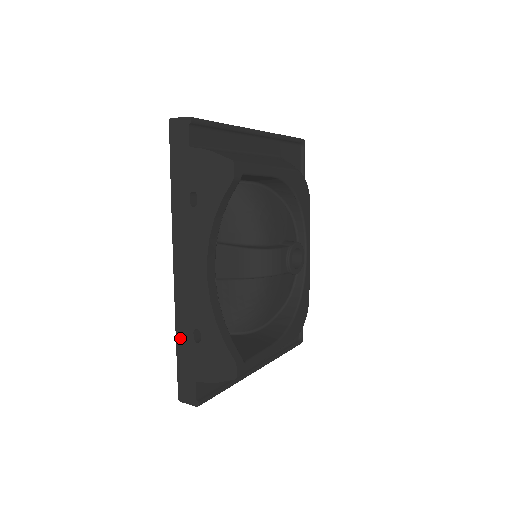
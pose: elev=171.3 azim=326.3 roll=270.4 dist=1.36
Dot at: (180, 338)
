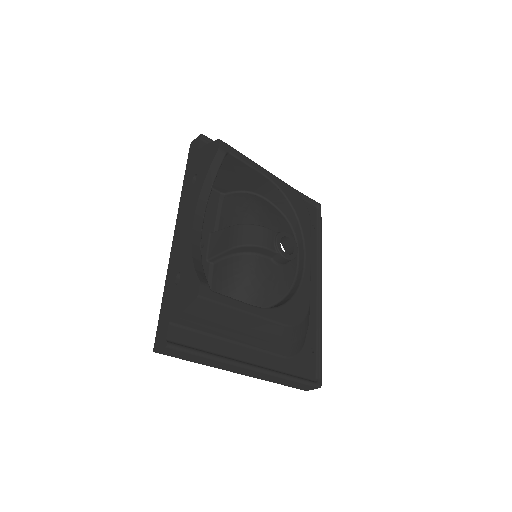
Dot at: (166, 290)
